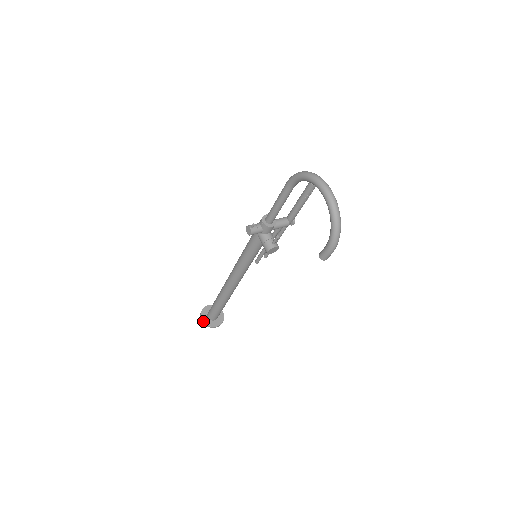
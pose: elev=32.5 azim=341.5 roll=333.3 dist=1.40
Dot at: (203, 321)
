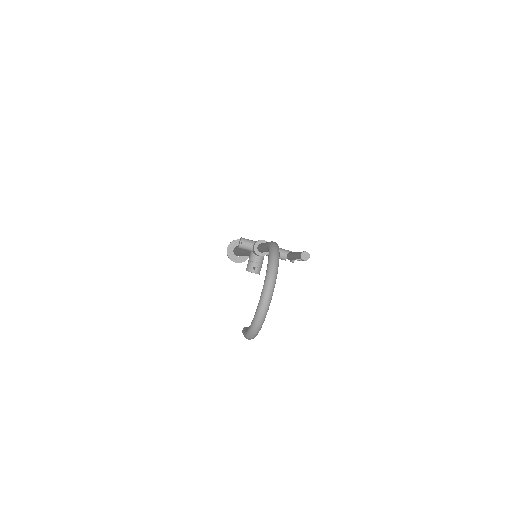
Dot at: (227, 250)
